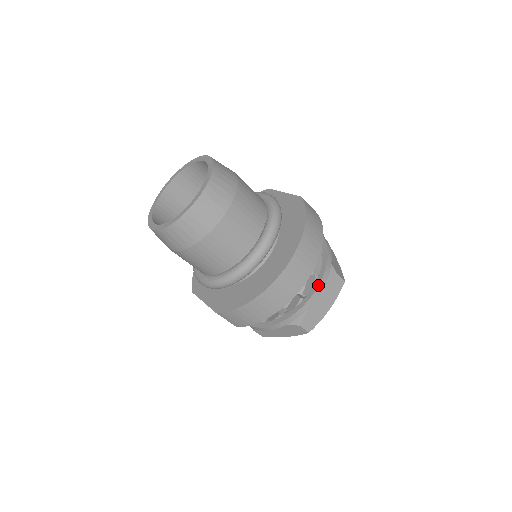
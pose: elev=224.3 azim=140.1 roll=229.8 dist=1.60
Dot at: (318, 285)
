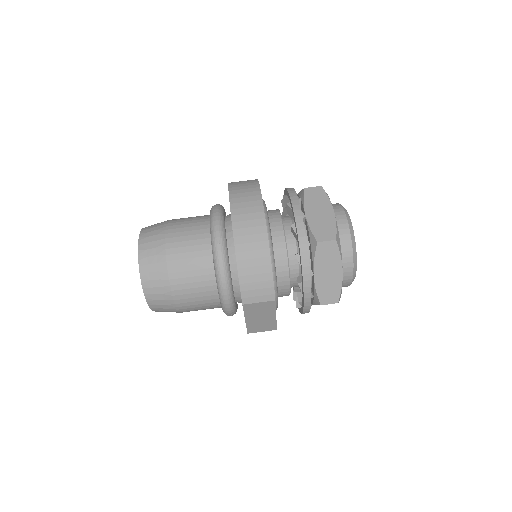
Dot at: (291, 204)
